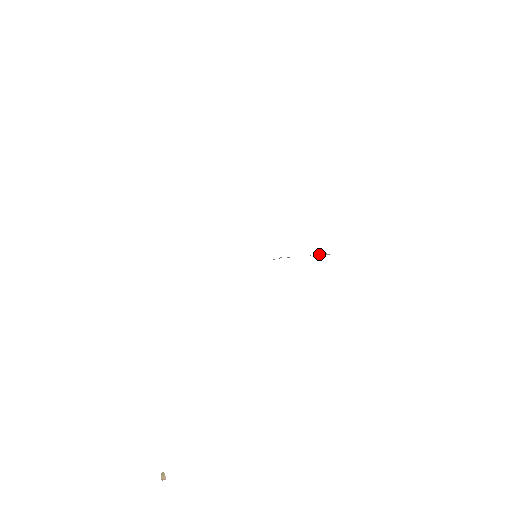
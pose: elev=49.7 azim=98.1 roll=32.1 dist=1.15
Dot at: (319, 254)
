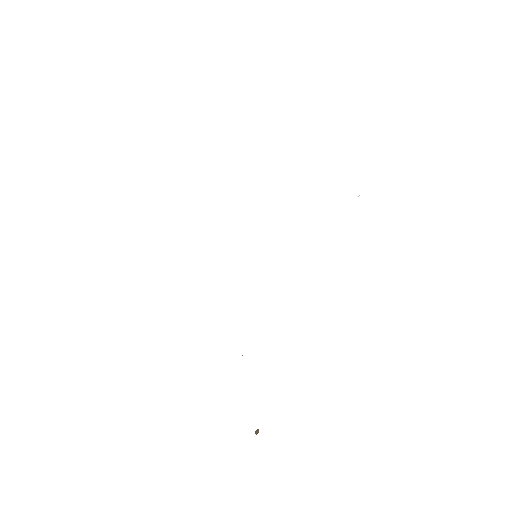
Dot at: occluded
